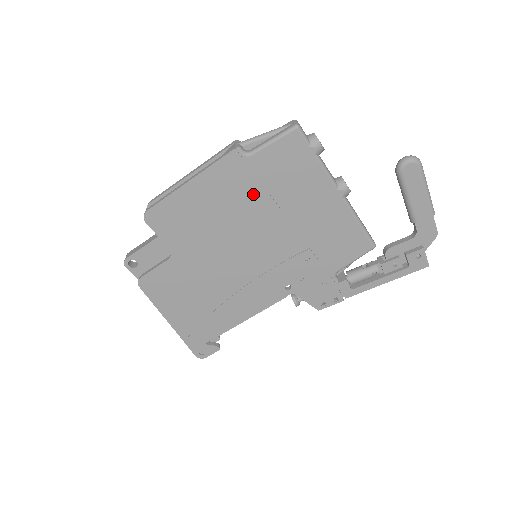
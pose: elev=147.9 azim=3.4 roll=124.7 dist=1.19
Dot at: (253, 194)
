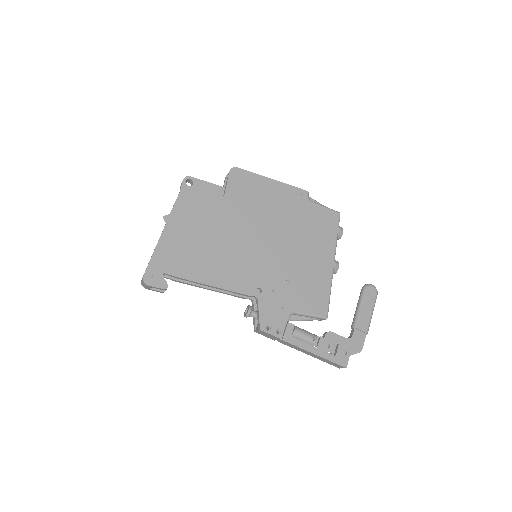
Dot at: (294, 218)
